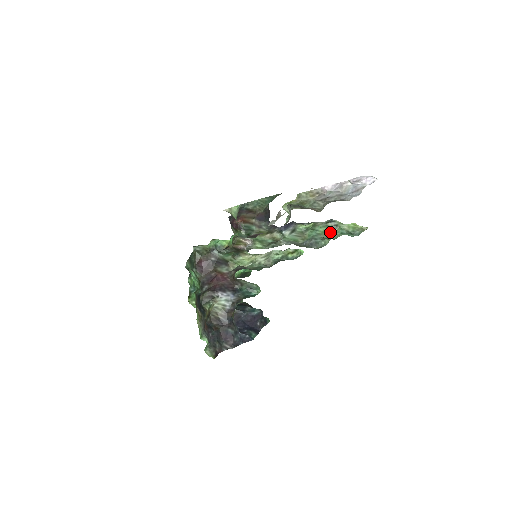
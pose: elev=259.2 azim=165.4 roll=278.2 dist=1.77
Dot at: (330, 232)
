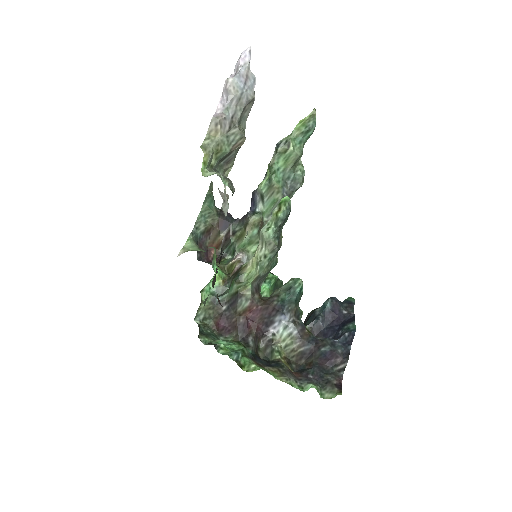
Dot at: (289, 154)
